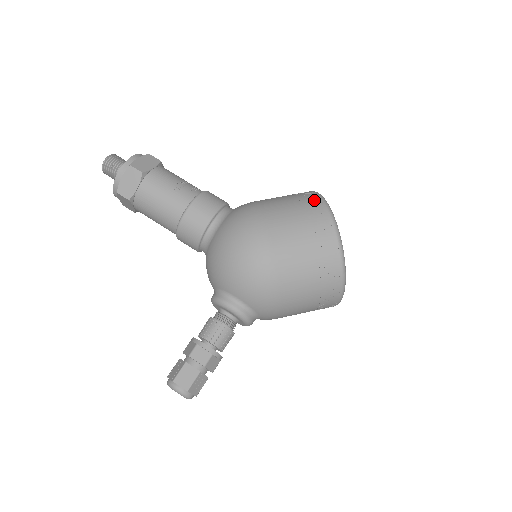
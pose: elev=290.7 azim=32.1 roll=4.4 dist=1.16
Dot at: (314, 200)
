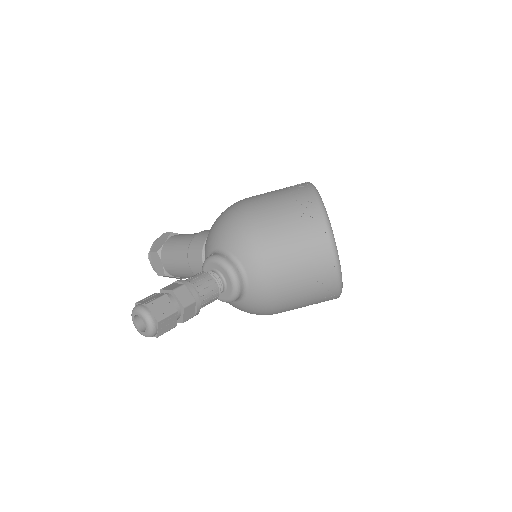
Dot at: occluded
